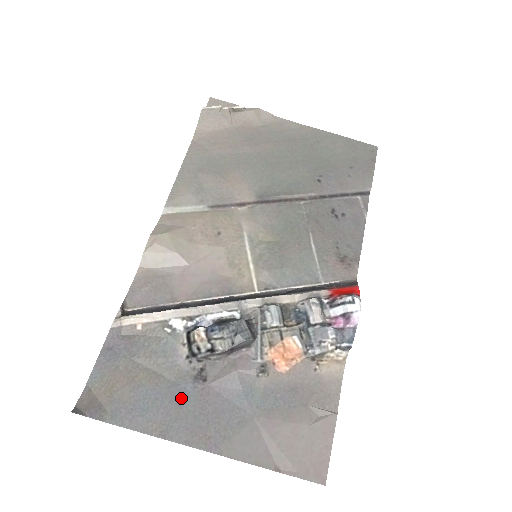
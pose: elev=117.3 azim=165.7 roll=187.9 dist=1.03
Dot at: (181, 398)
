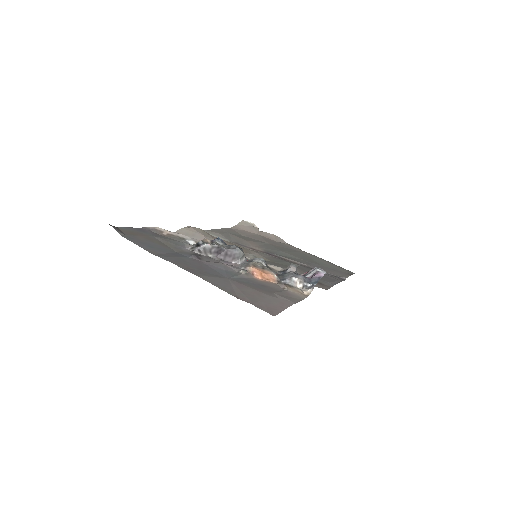
Dot at: (178, 255)
